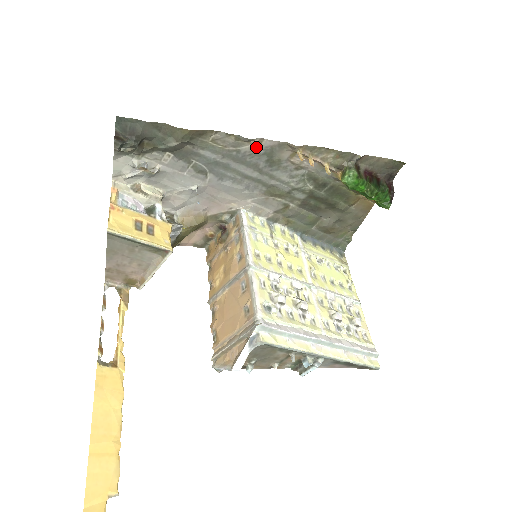
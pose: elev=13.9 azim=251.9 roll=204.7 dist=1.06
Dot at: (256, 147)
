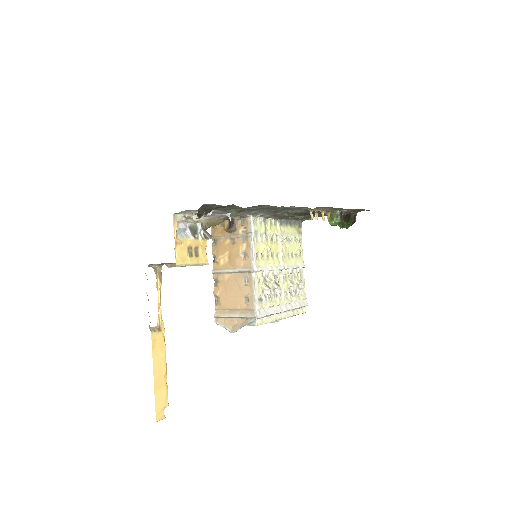
Dot at: (285, 207)
